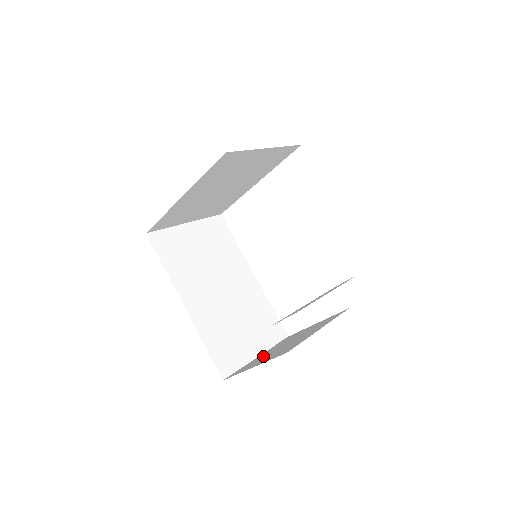
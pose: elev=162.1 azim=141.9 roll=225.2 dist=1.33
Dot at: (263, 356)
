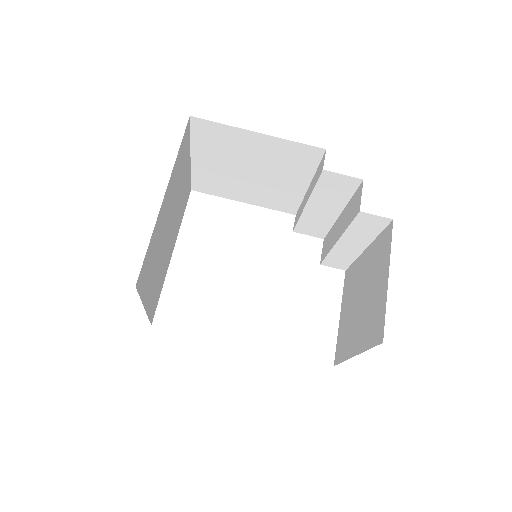
Dot at: (364, 322)
